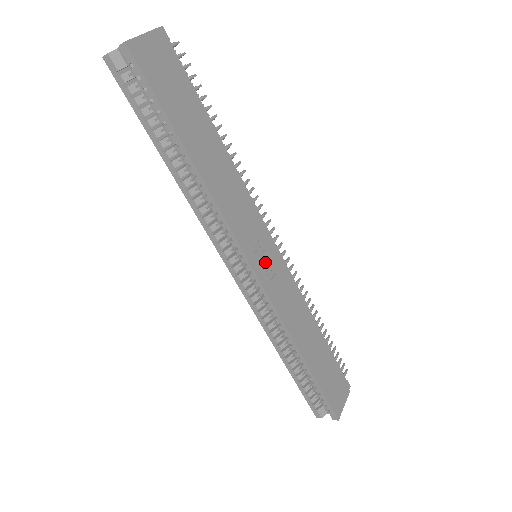
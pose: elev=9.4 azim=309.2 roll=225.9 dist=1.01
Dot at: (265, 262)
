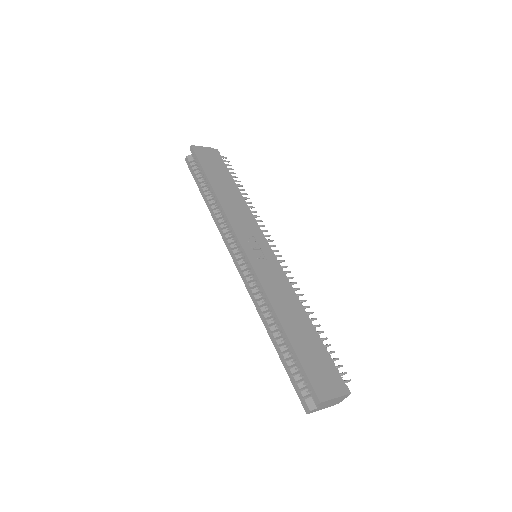
Dot at: (257, 251)
